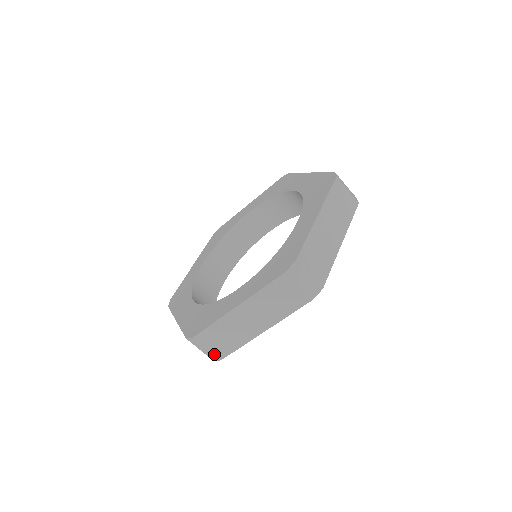
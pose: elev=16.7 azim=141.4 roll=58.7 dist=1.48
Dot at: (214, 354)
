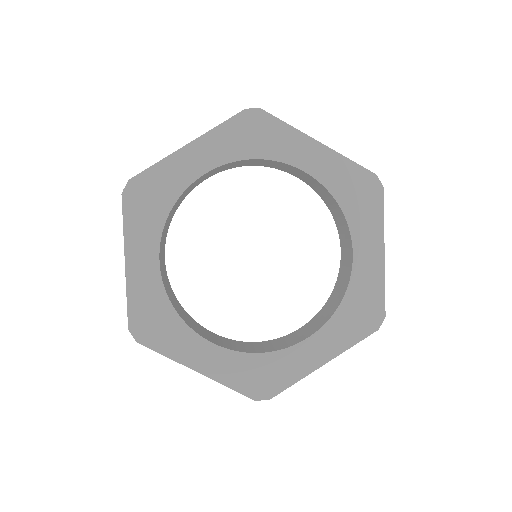
Dot at: occluded
